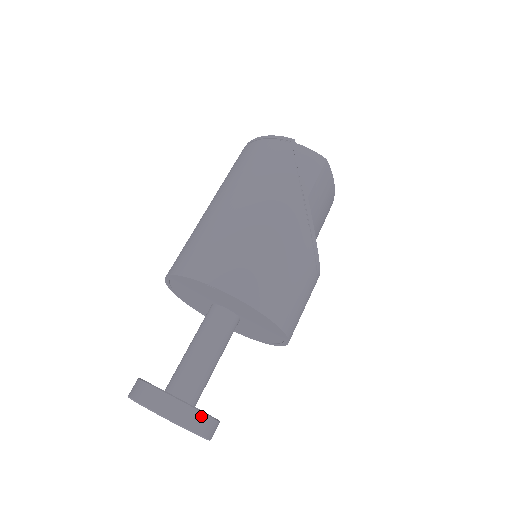
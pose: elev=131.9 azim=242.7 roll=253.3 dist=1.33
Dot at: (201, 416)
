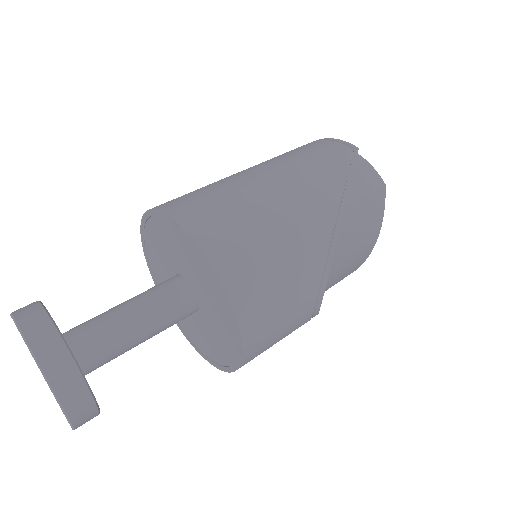
Dot at: (76, 376)
